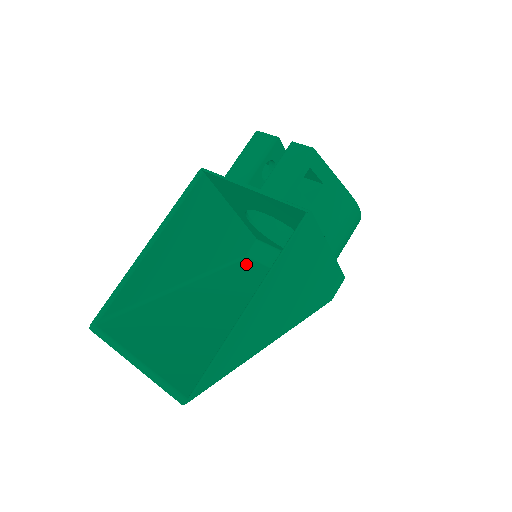
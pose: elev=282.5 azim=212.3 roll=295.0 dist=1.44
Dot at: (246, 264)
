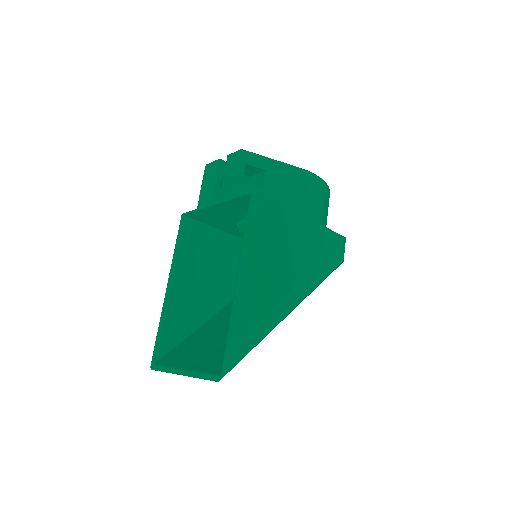
Dot at: occluded
